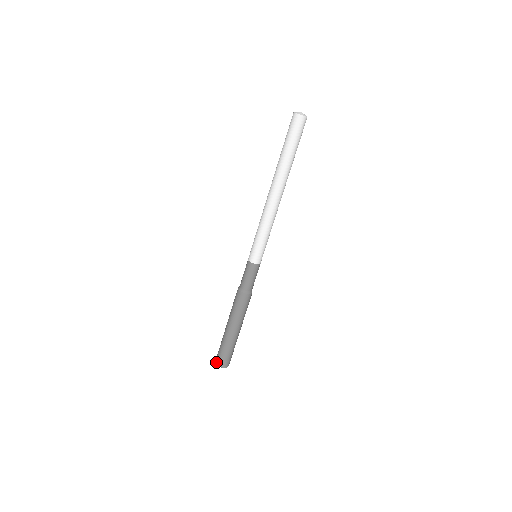
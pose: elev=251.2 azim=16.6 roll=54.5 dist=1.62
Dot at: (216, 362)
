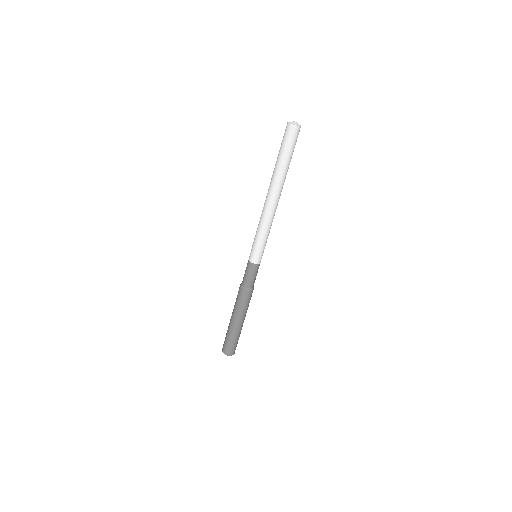
Dot at: (222, 349)
